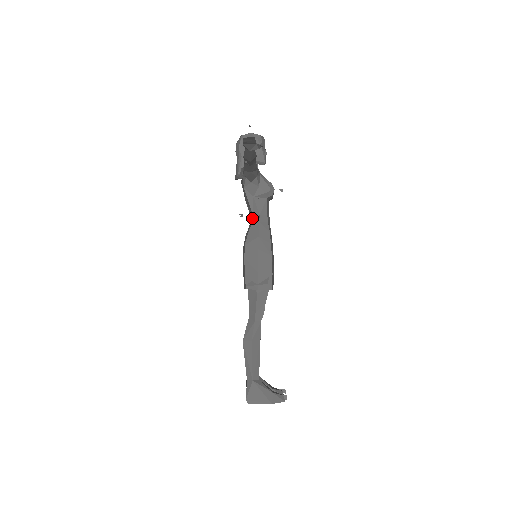
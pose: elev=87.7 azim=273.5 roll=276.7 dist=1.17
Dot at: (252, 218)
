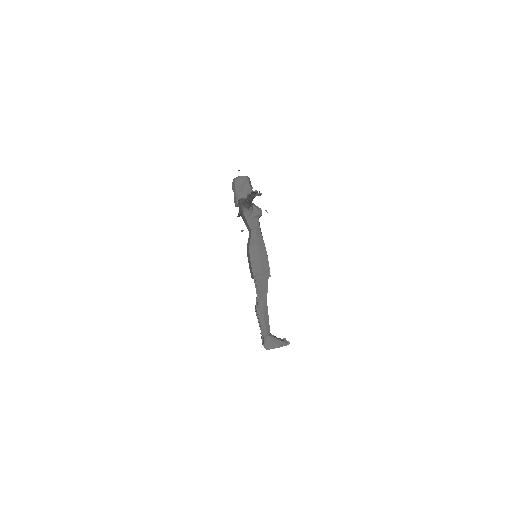
Dot at: (250, 232)
